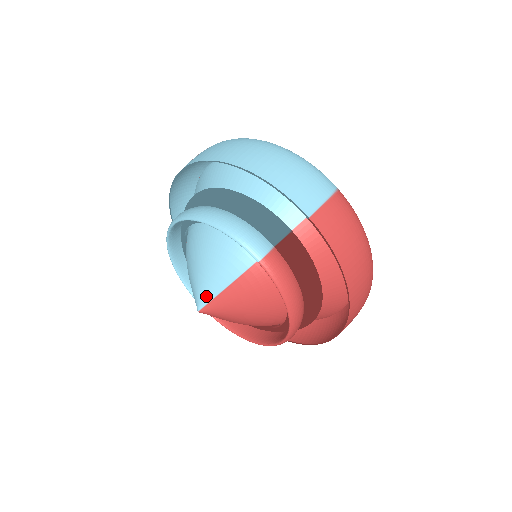
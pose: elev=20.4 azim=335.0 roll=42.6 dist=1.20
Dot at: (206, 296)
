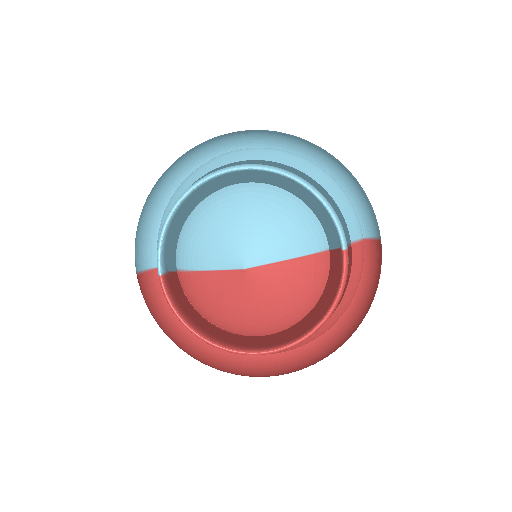
Dot at: (263, 257)
